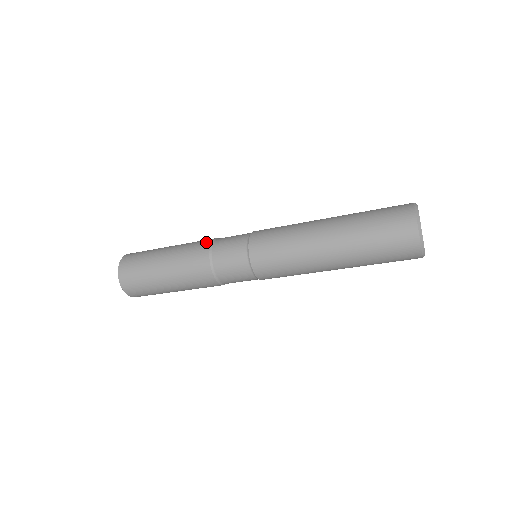
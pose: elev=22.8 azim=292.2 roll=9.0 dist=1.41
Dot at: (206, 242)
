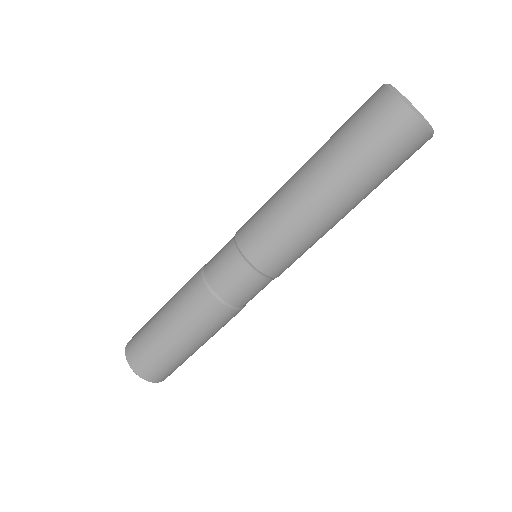
Dot at: occluded
